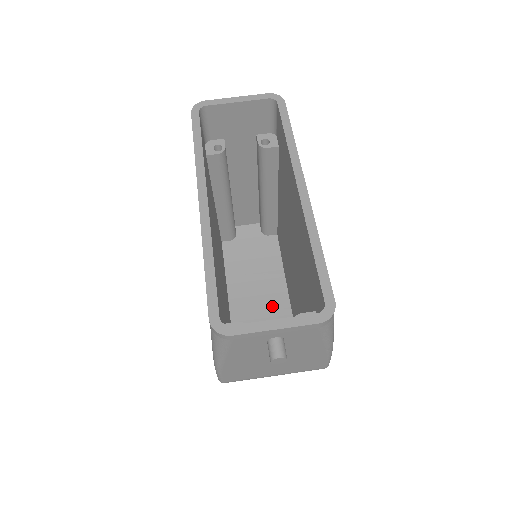
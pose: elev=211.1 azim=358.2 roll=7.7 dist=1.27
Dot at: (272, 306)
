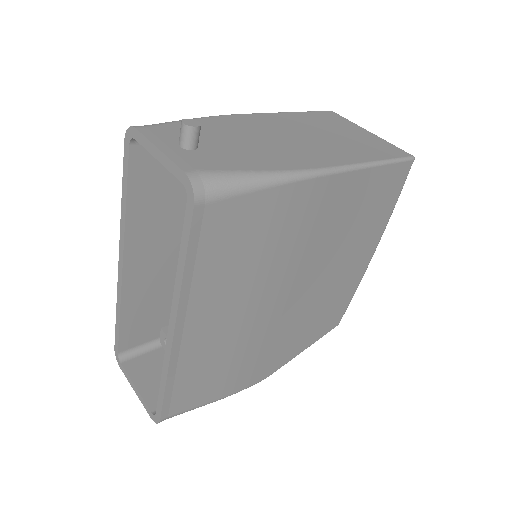
Dot at: occluded
